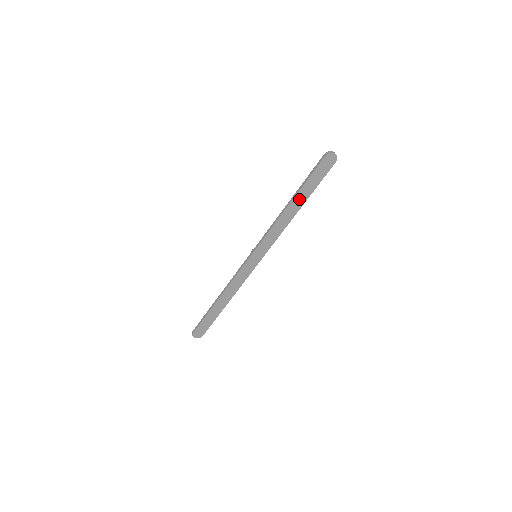
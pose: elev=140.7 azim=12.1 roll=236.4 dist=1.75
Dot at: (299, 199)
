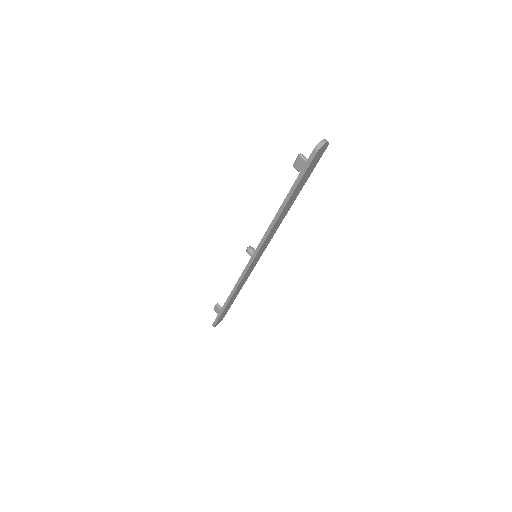
Dot at: (292, 199)
